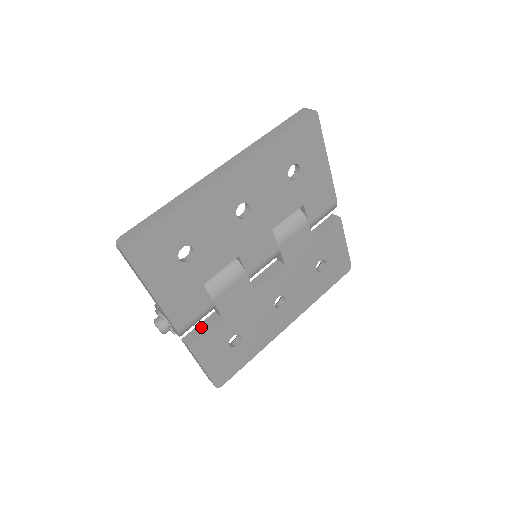
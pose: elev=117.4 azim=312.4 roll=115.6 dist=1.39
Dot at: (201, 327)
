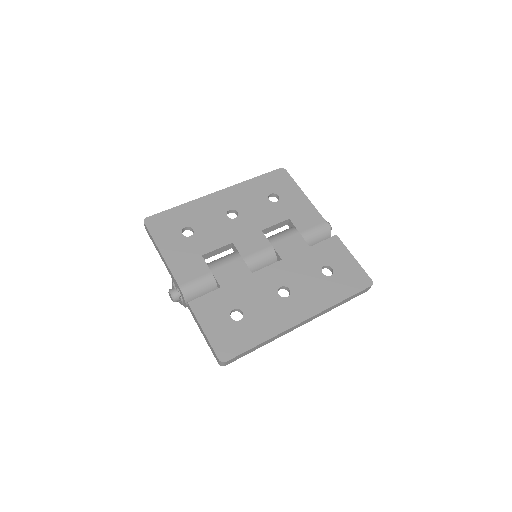
Dot at: occluded
